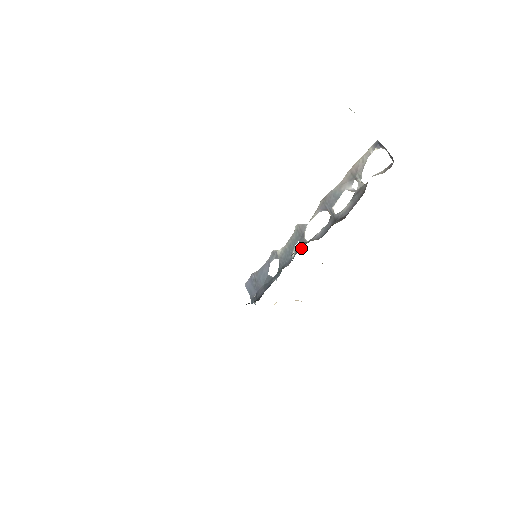
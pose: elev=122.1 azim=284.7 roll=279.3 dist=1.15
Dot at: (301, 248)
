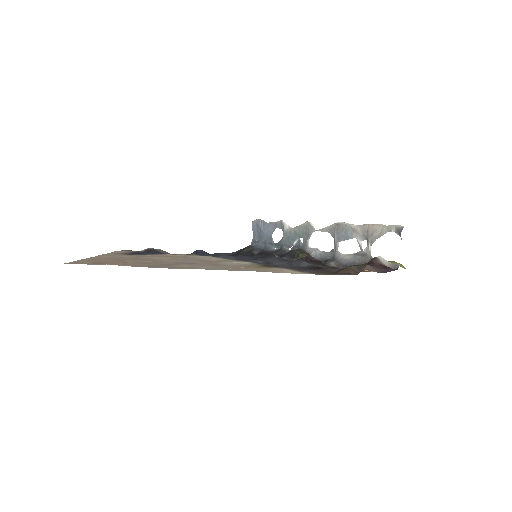
Dot at: (301, 248)
